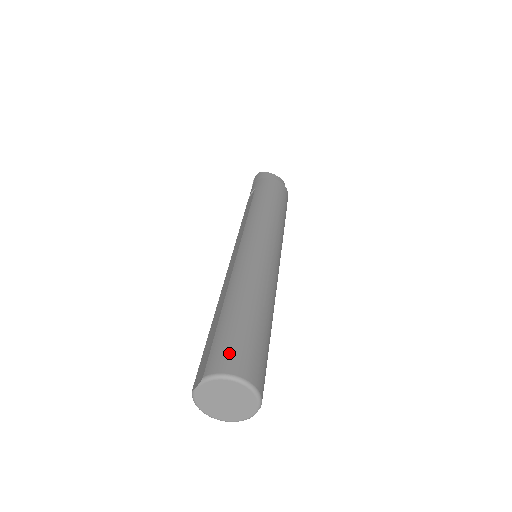
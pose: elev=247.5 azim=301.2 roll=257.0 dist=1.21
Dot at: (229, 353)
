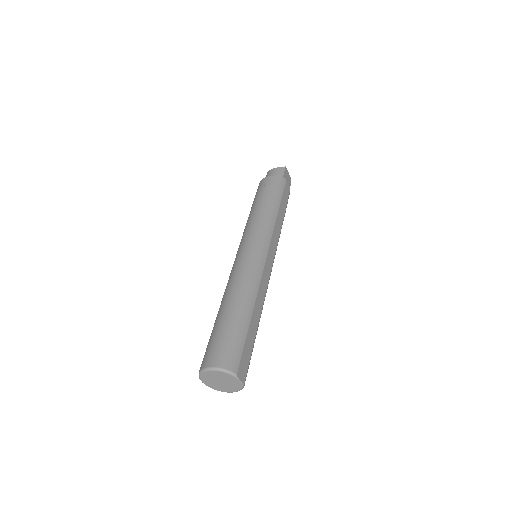
Dot at: (206, 354)
